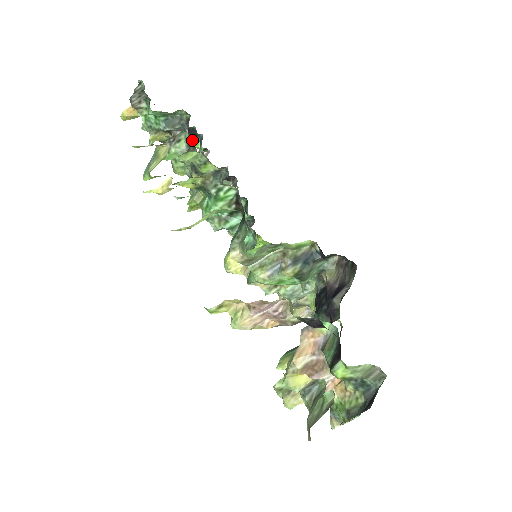
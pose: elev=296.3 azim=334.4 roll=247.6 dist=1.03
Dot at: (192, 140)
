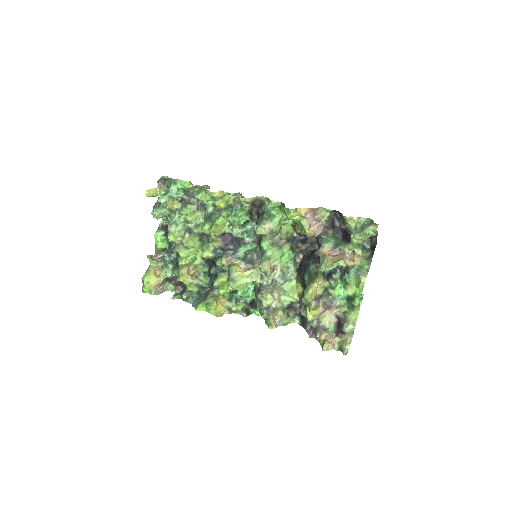
Dot at: (162, 237)
